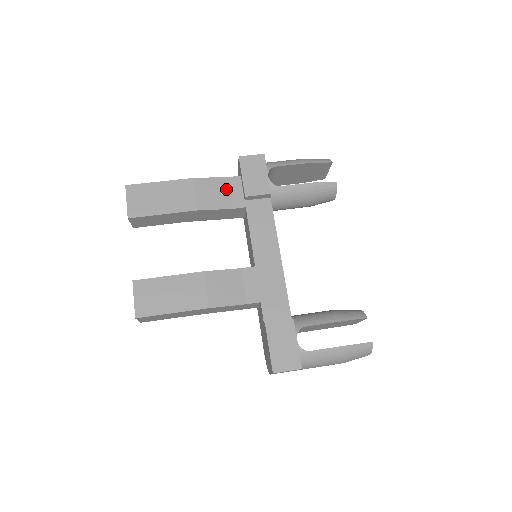
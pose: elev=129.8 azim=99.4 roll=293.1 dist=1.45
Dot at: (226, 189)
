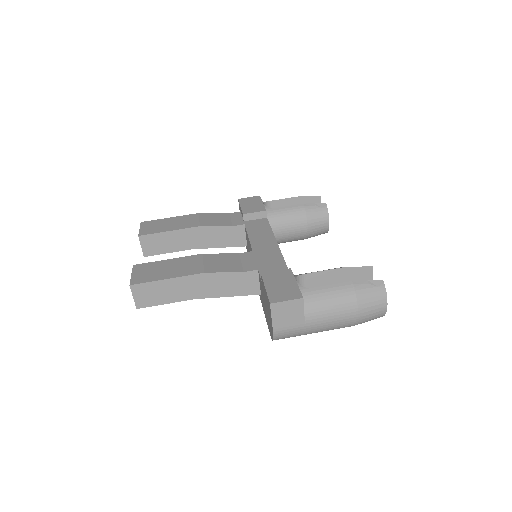
Dot at: (227, 218)
